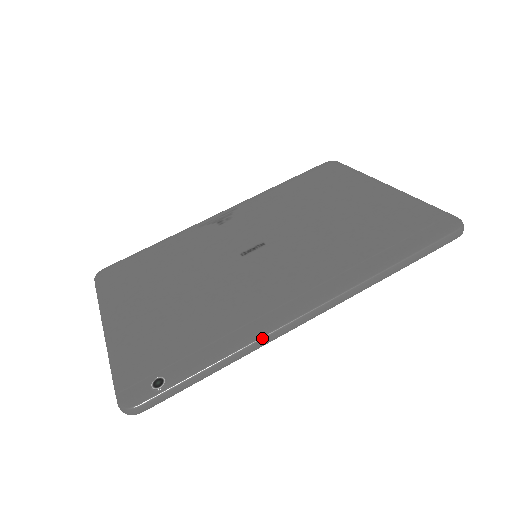
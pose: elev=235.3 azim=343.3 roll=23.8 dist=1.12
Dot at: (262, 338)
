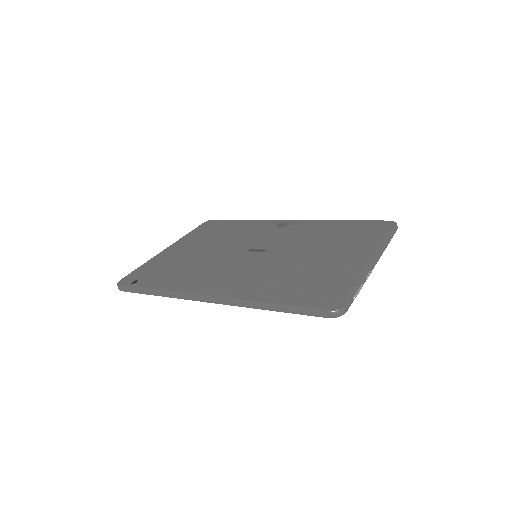
Dot at: (179, 293)
